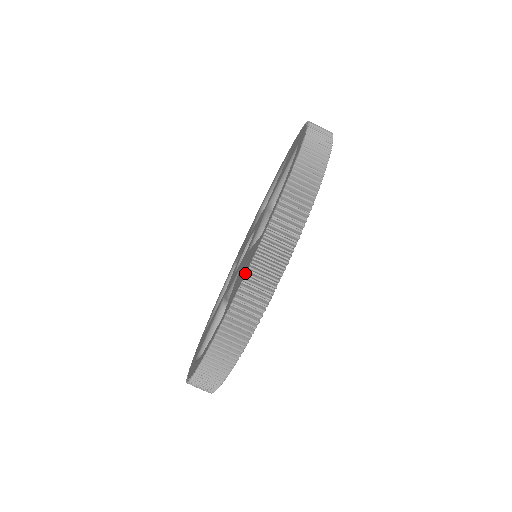
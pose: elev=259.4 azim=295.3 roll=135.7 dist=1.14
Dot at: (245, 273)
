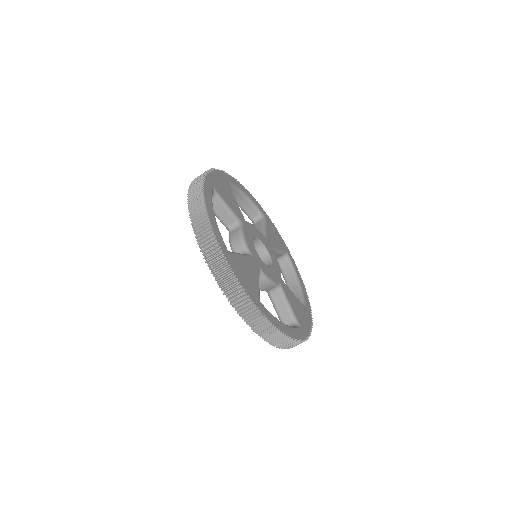
Dot at: (219, 287)
